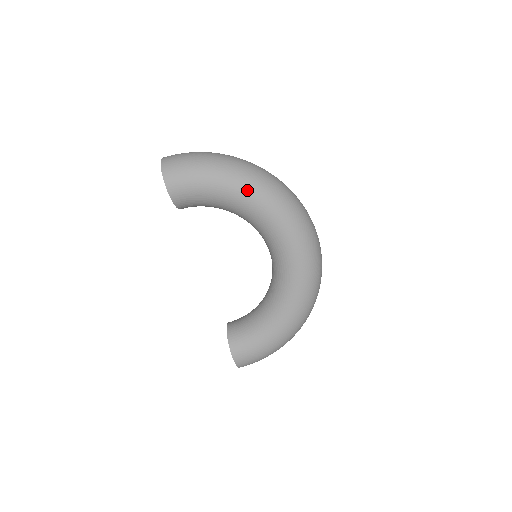
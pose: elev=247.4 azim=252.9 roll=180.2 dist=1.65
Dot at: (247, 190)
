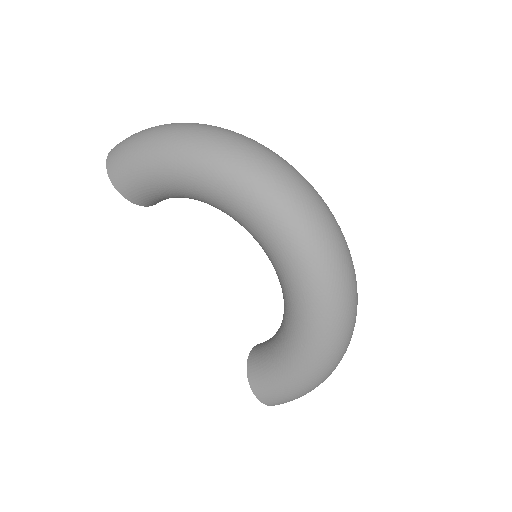
Dot at: (193, 167)
